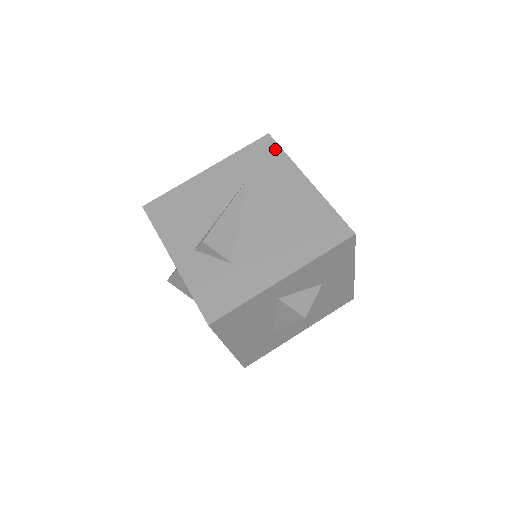
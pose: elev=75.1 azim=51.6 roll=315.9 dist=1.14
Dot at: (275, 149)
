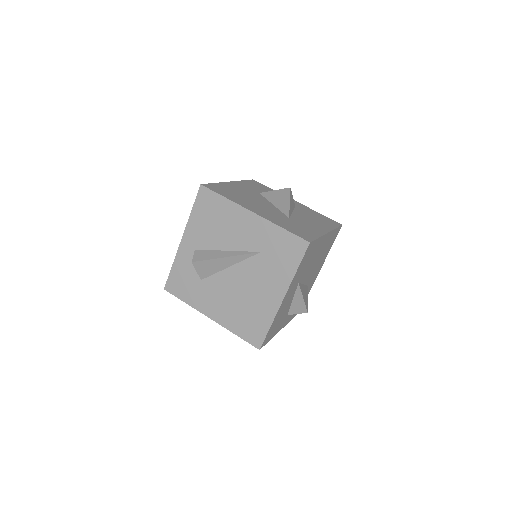
Dot at: (297, 258)
